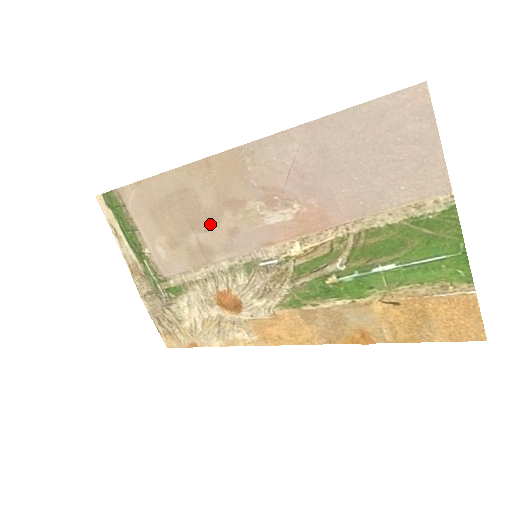
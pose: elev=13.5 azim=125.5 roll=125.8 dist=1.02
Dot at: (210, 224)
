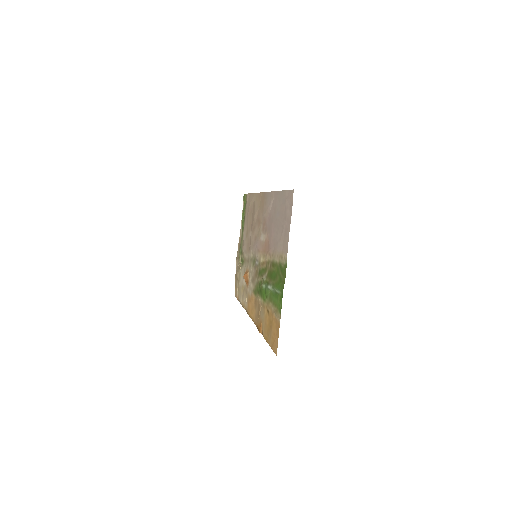
Dot at: (254, 229)
